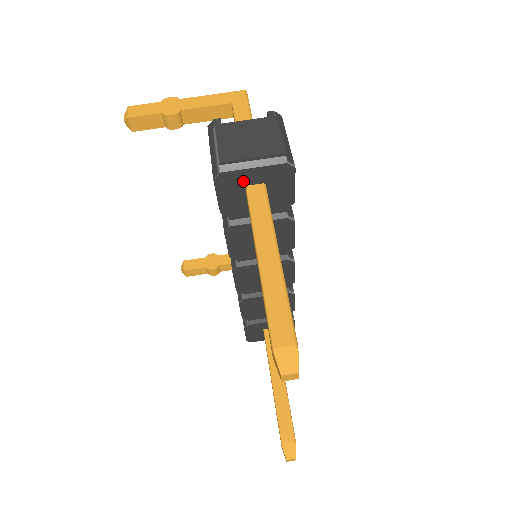
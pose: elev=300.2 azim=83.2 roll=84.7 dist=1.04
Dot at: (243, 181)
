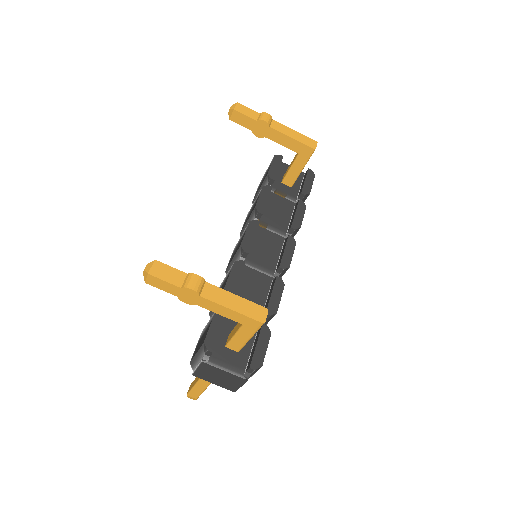
Dot at: occluded
